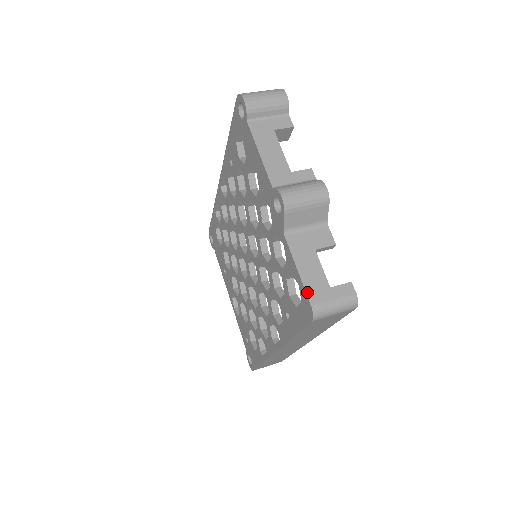
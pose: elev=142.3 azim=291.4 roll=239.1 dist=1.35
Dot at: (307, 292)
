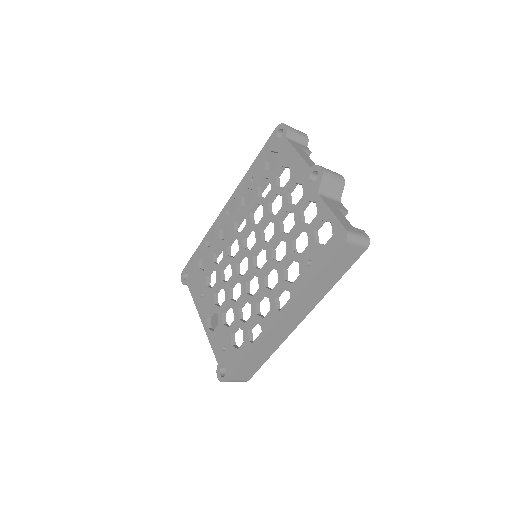
Dot at: (341, 222)
